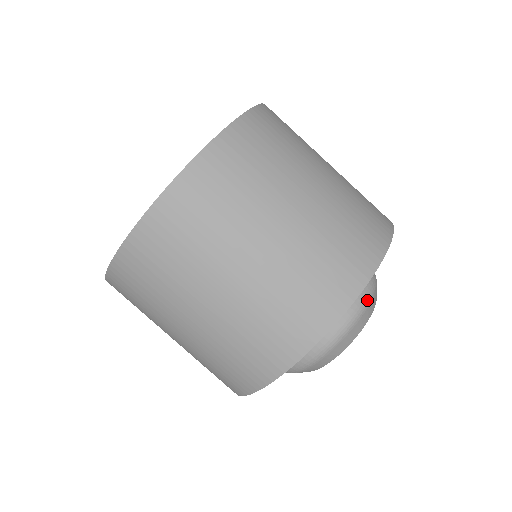
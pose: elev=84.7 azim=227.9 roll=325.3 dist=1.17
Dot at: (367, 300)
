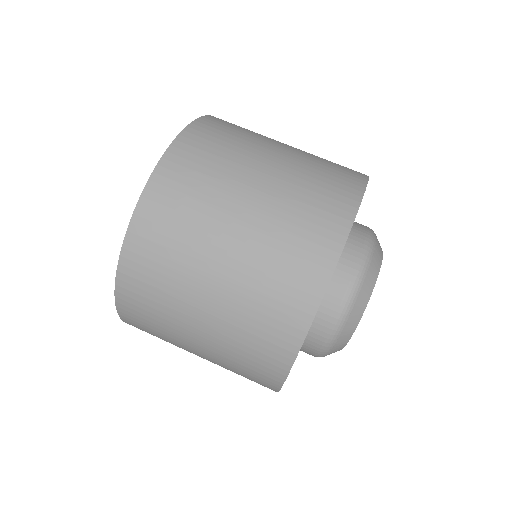
Dot at: (372, 240)
